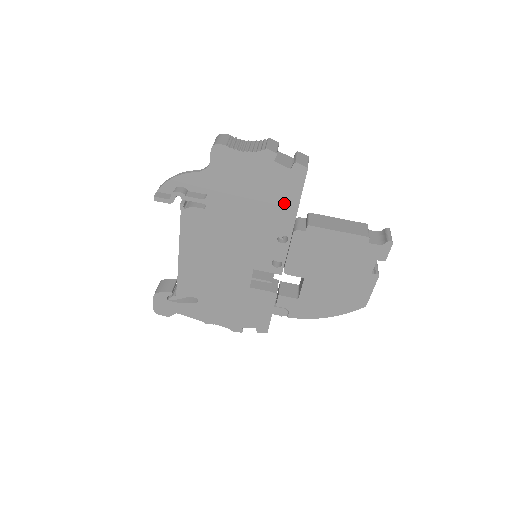
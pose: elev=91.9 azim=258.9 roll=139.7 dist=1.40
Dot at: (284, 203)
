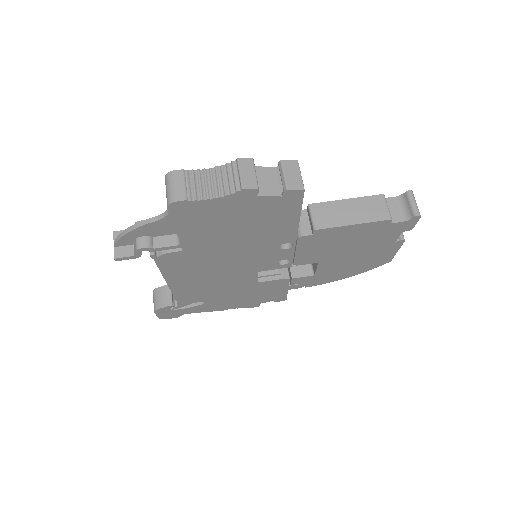
Dot at: (280, 223)
